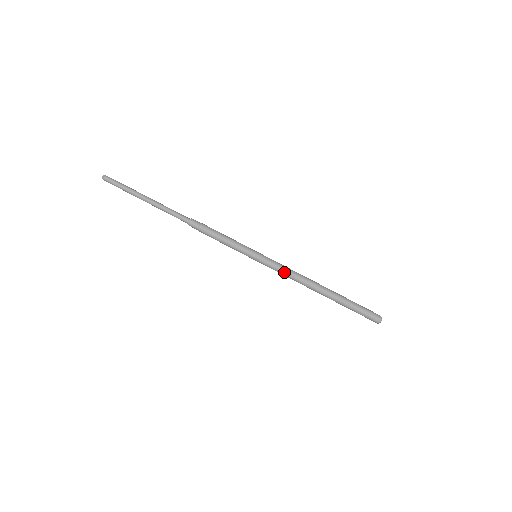
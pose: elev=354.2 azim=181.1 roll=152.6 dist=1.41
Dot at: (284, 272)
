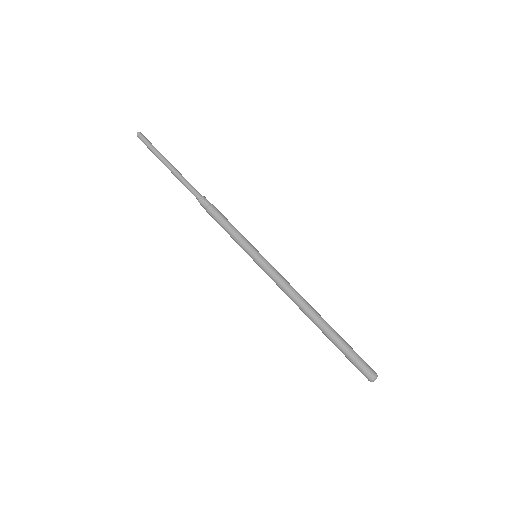
Dot at: (282, 280)
